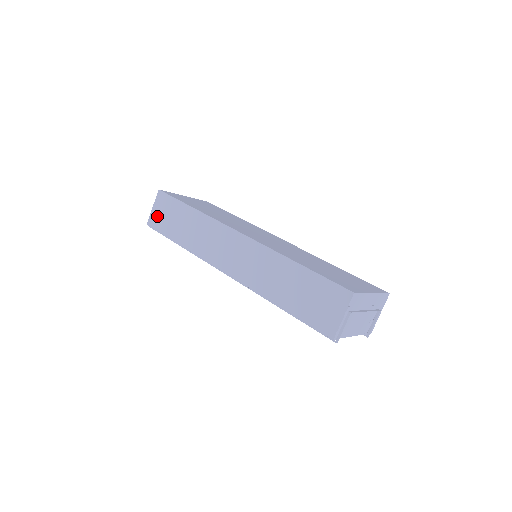
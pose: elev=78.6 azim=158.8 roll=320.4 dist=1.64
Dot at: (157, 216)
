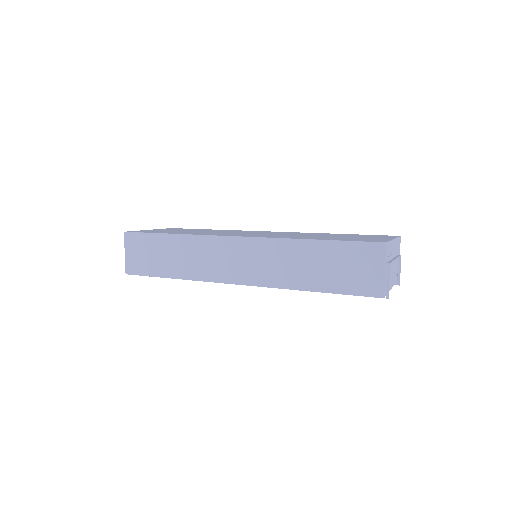
Dot at: (134, 259)
